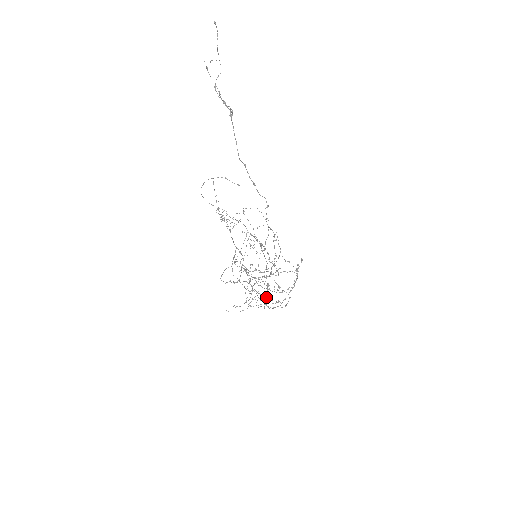
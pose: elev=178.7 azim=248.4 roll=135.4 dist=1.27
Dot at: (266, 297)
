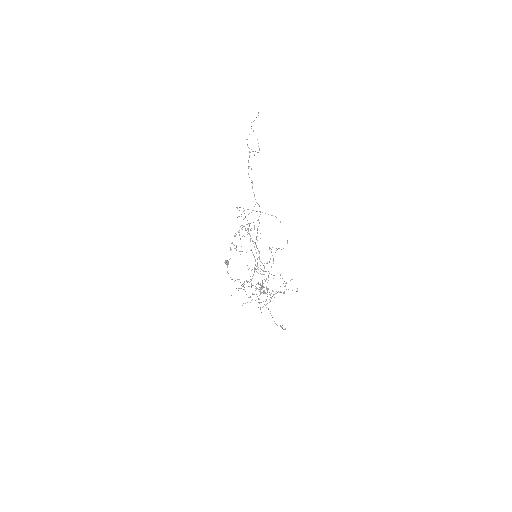
Dot at: (226, 260)
